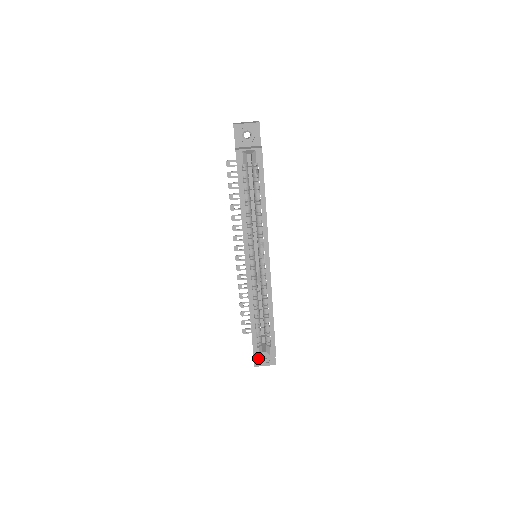
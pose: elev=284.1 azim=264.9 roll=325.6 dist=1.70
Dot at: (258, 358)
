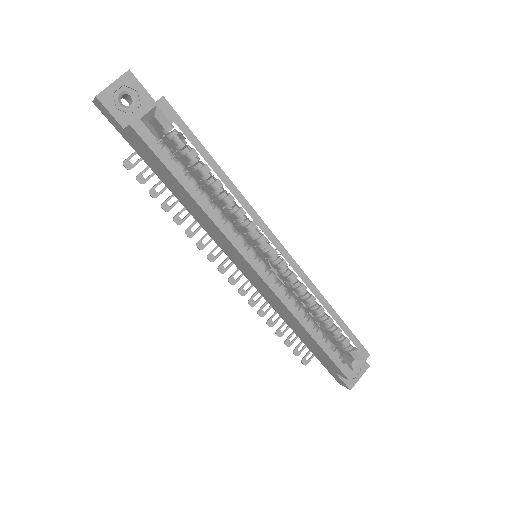
Dot at: occluded
